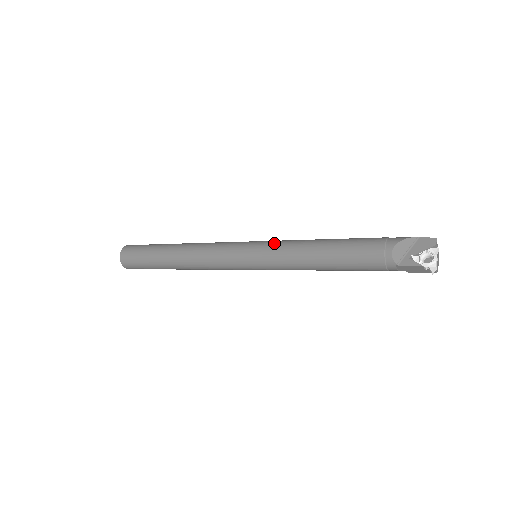
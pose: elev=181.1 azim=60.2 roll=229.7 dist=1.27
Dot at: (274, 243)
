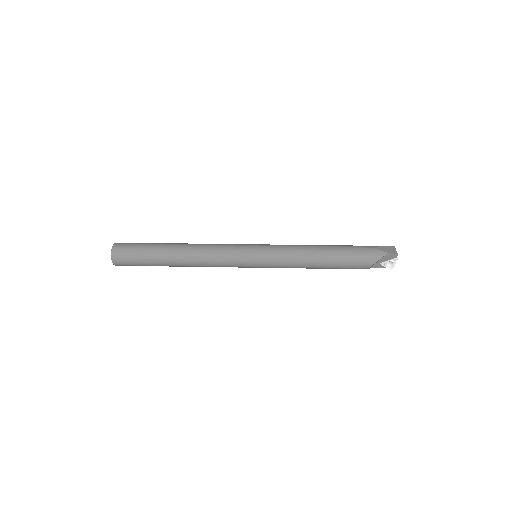
Dot at: (276, 261)
